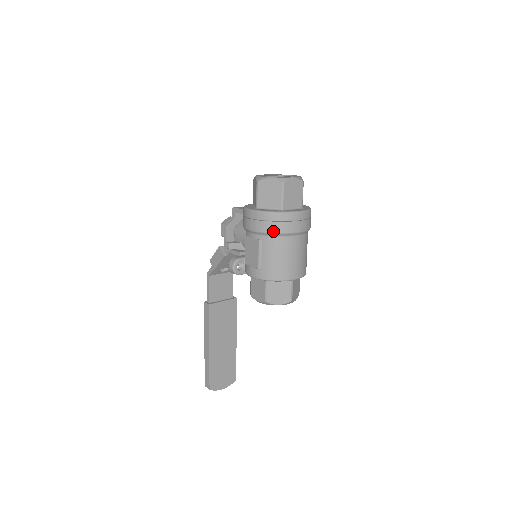
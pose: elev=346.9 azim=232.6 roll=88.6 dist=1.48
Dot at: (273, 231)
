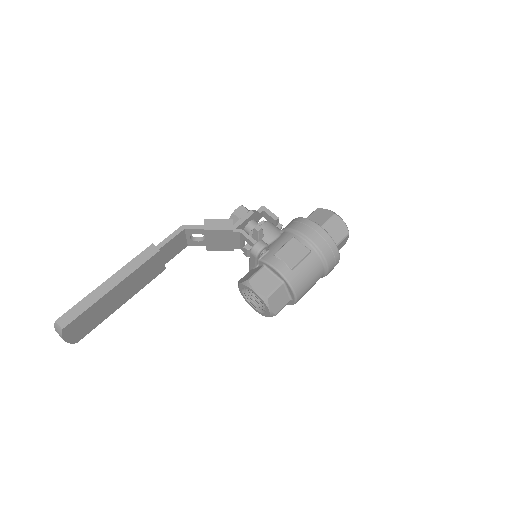
Dot at: (325, 255)
